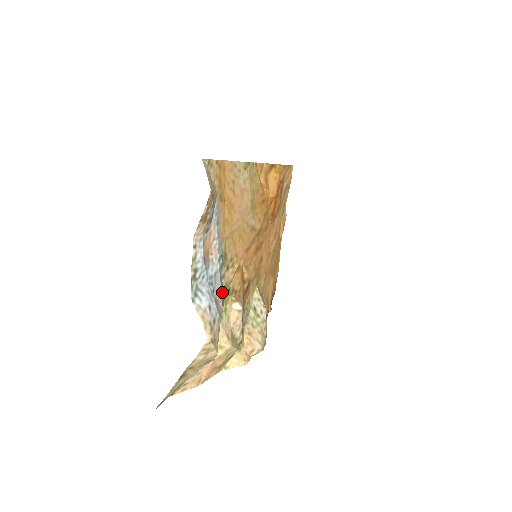
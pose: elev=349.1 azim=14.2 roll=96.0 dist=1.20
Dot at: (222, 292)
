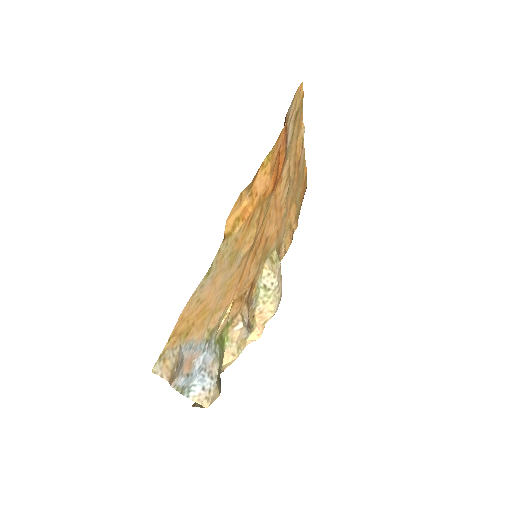
Dot at: (217, 348)
